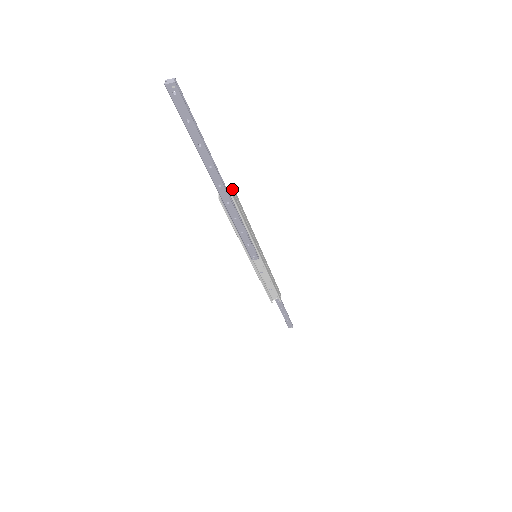
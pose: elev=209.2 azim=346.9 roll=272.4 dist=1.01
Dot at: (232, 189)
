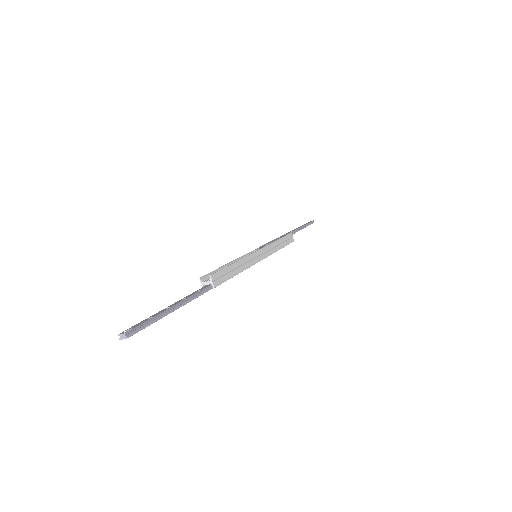
Dot at: (212, 281)
